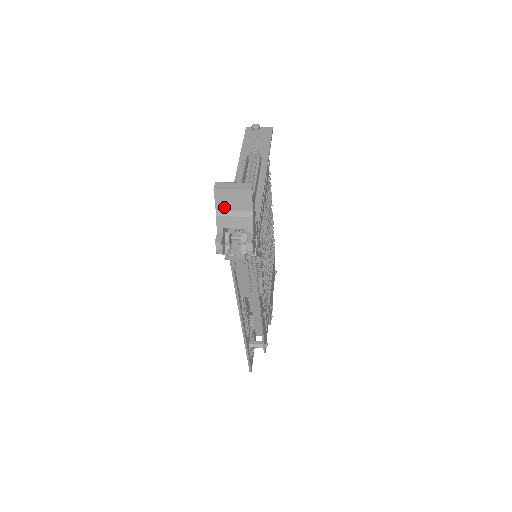
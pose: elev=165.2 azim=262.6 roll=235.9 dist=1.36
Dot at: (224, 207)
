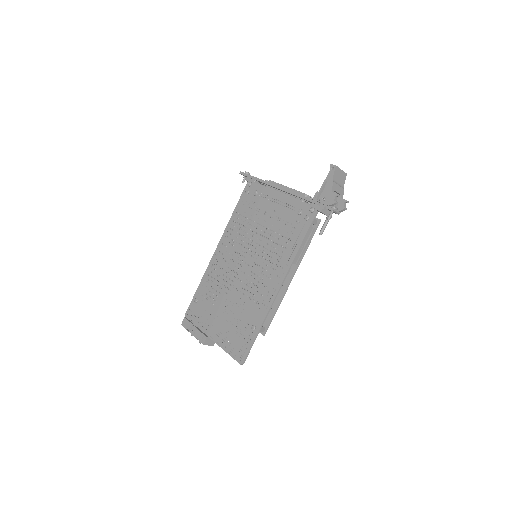
Dot at: (336, 178)
